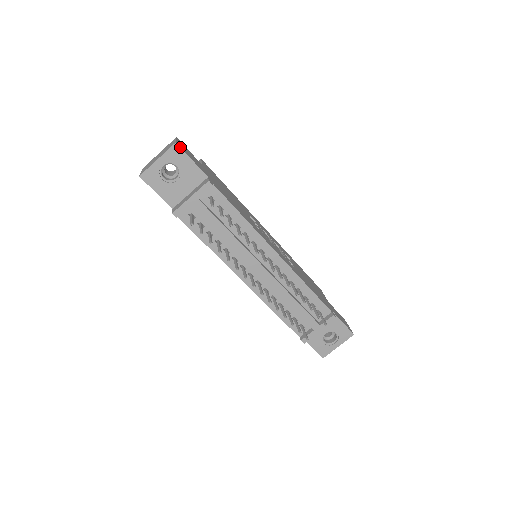
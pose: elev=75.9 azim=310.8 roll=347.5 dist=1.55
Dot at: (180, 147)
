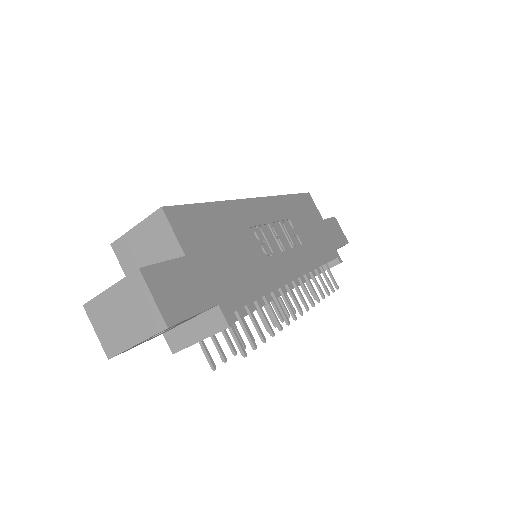
Dot at: (175, 324)
